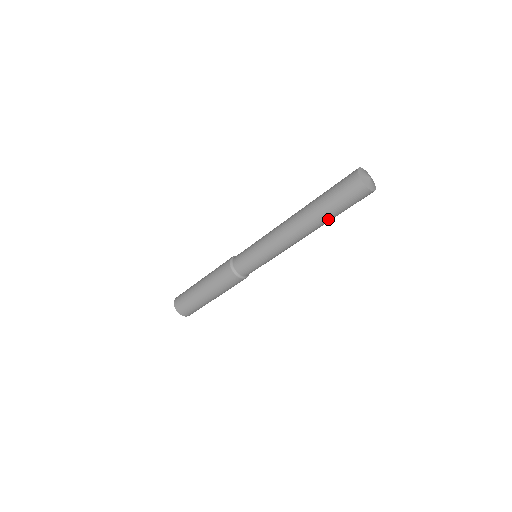
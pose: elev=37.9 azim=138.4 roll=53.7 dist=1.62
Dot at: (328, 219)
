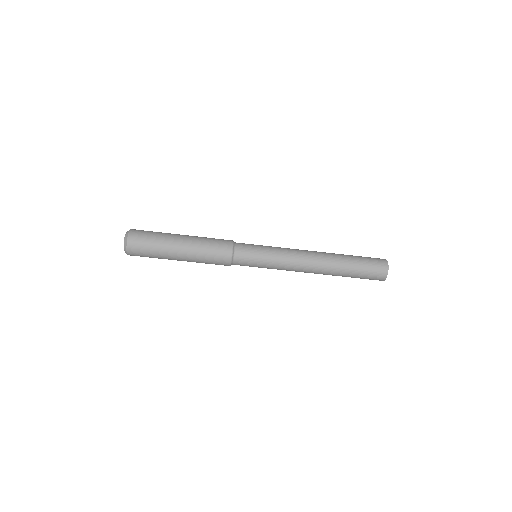
Dot at: occluded
